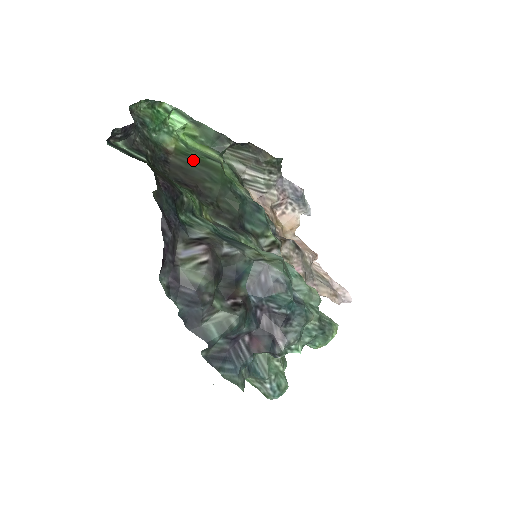
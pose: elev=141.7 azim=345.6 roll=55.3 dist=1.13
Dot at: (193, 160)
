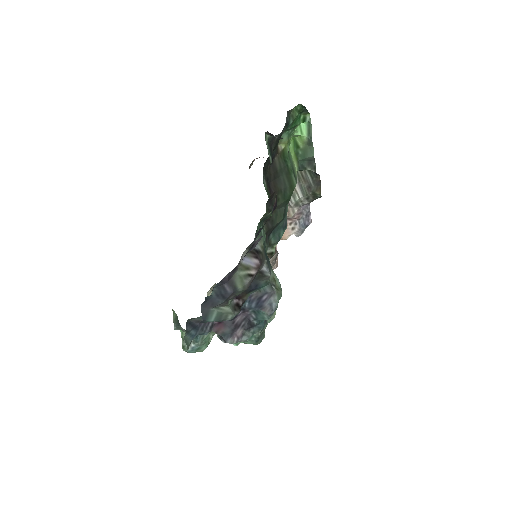
Dot at: (286, 169)
